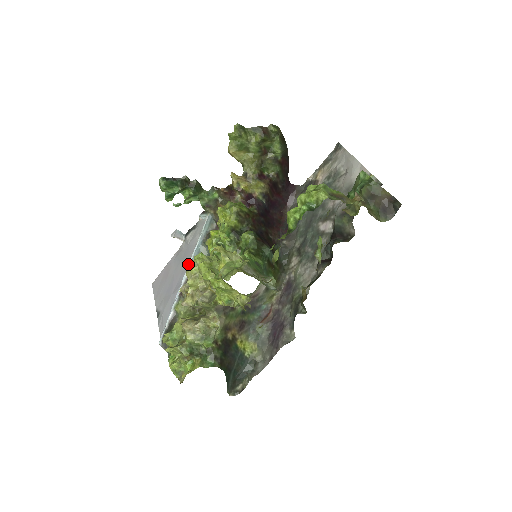
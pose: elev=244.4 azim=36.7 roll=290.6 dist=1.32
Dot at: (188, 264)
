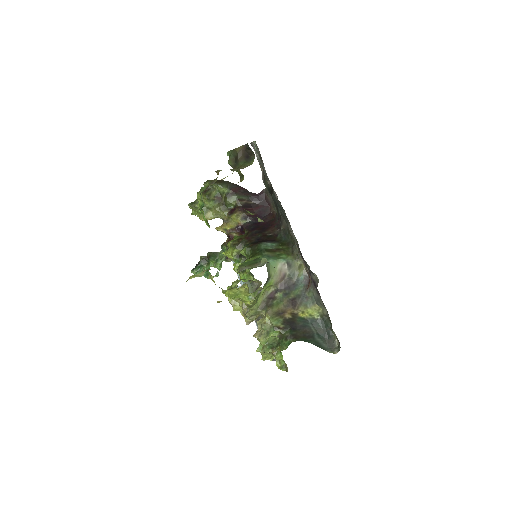
Dot at: occluded
